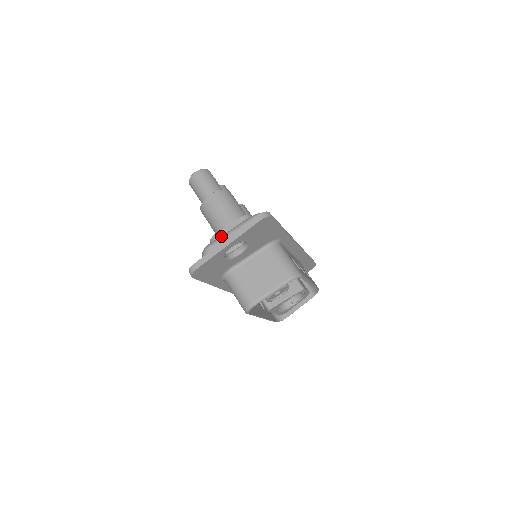
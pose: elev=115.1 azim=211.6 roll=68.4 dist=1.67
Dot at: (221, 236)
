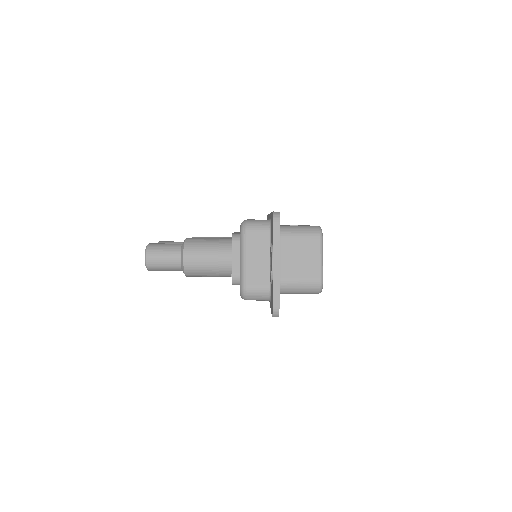
Dot at: (241, 270)
